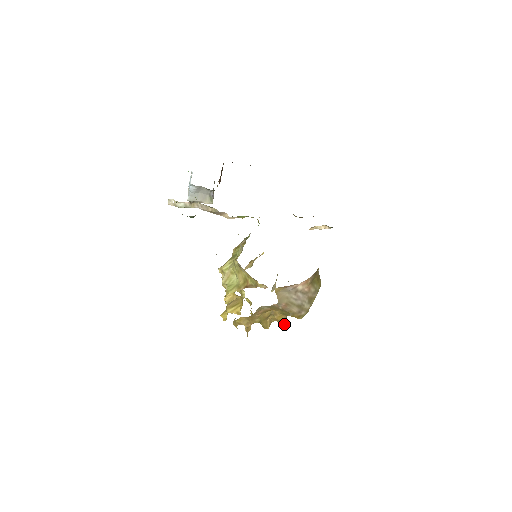
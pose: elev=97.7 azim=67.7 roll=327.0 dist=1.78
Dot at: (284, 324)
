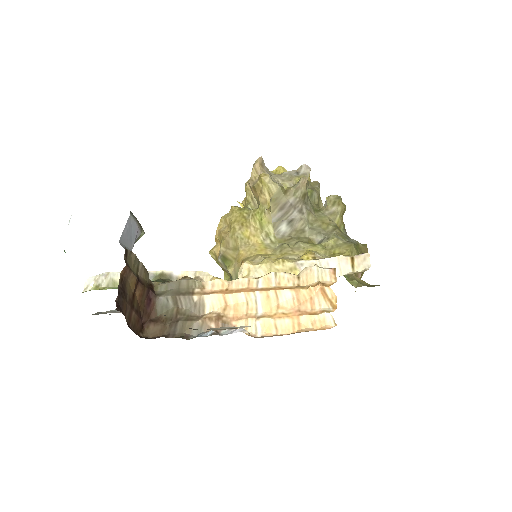
Dot at: occluded
